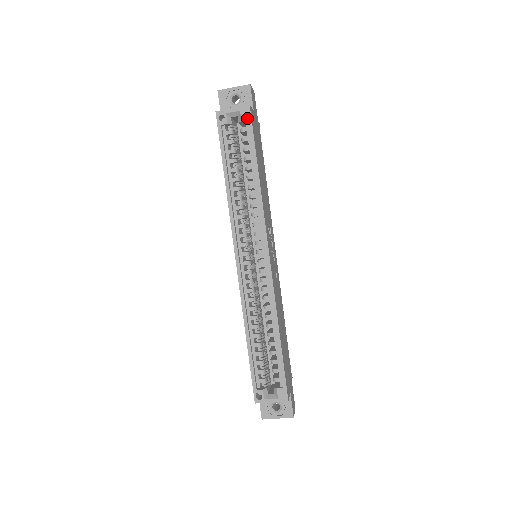
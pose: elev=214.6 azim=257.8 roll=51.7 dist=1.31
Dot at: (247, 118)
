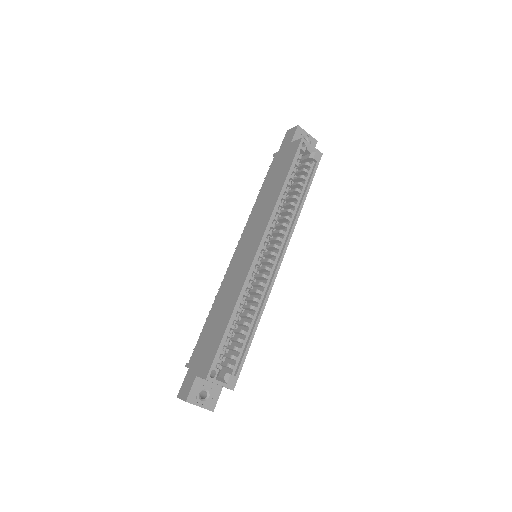
Dot at: (317, 160)
